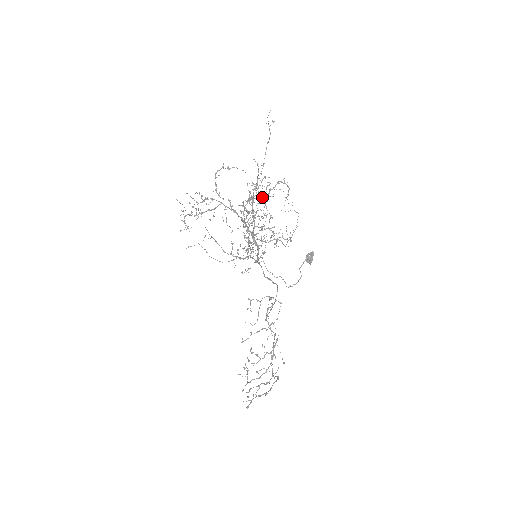
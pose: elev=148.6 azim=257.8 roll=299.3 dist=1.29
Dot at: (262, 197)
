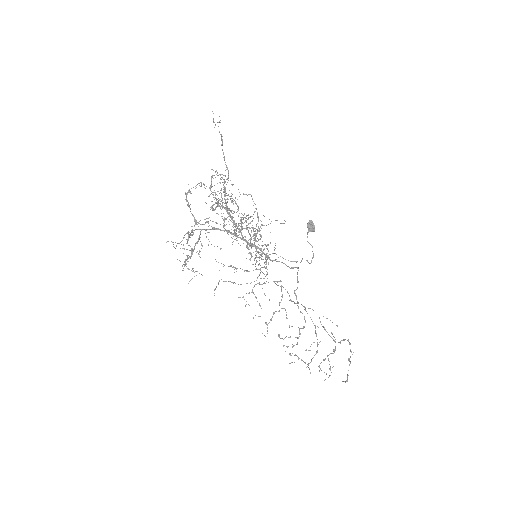
Dot at: occluded
